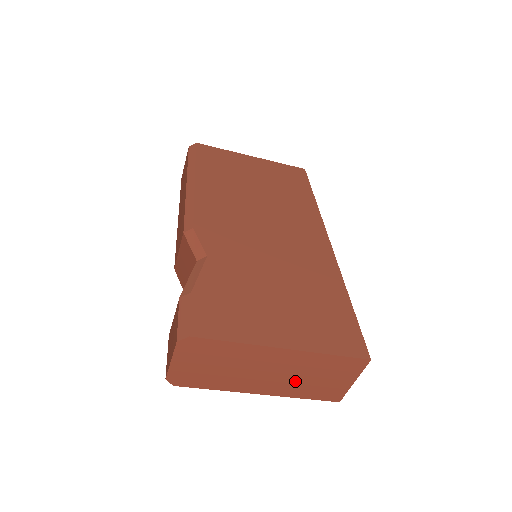
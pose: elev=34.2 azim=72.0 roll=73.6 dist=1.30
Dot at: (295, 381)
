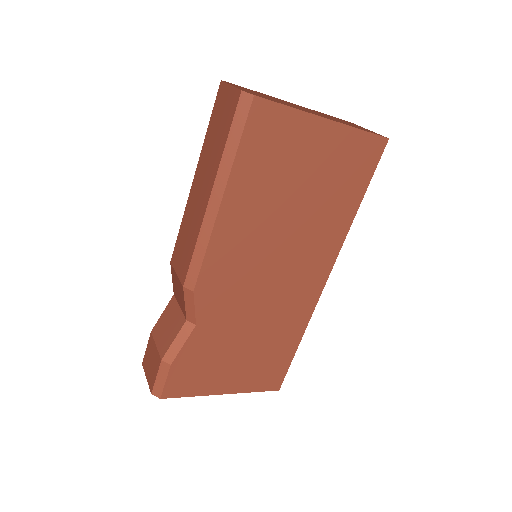
Dot at: occluded
